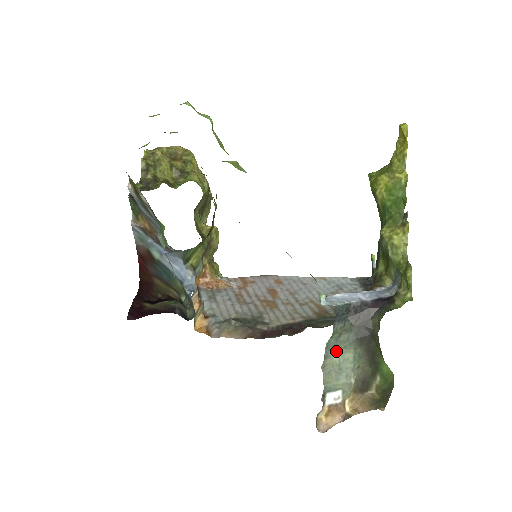
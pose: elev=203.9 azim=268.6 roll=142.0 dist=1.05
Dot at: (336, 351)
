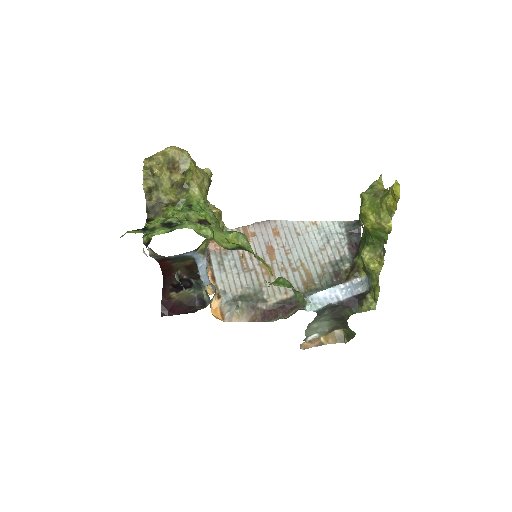
Dot at: (316, 323)
